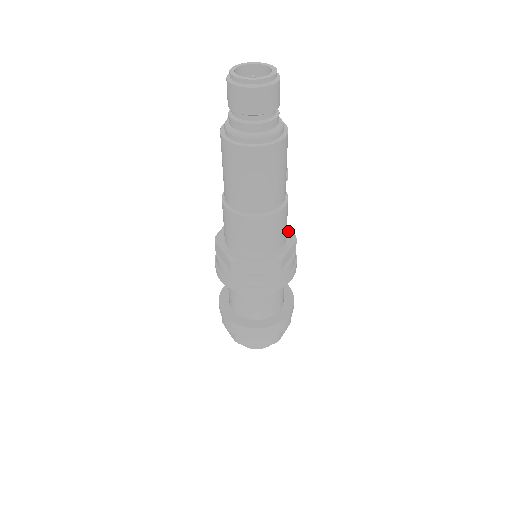
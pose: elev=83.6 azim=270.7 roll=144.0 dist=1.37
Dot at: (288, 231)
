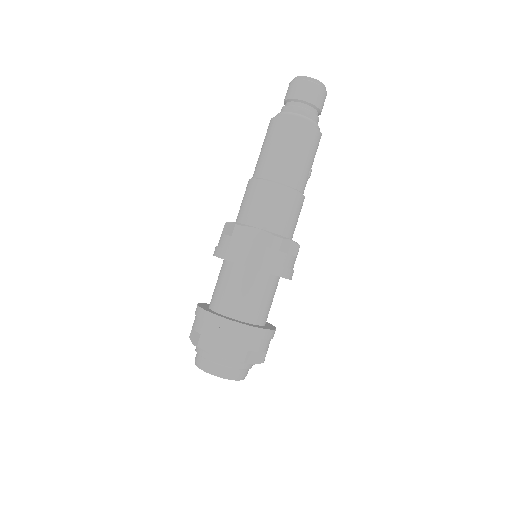
Dot at: occluded
